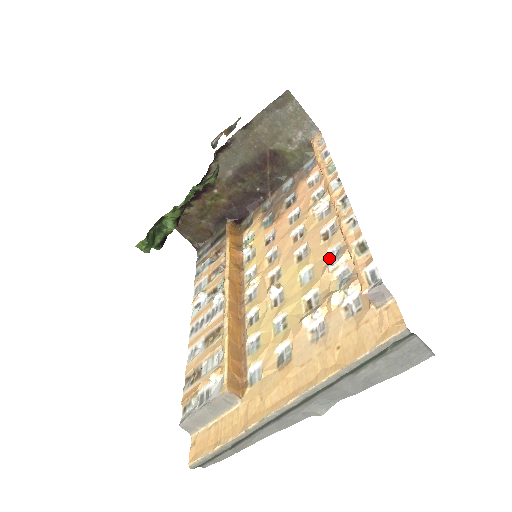
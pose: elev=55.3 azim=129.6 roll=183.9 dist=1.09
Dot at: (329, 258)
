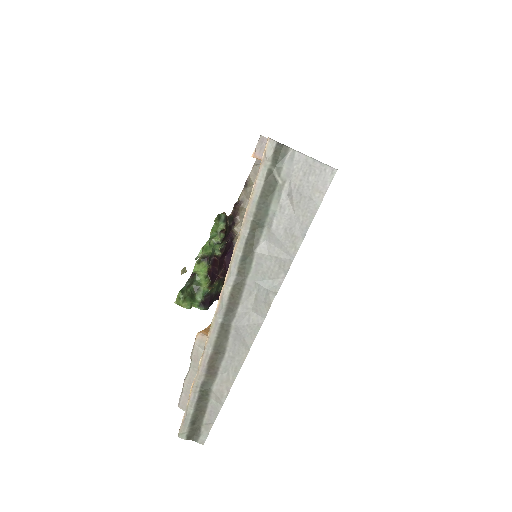
Dot at: occluded
